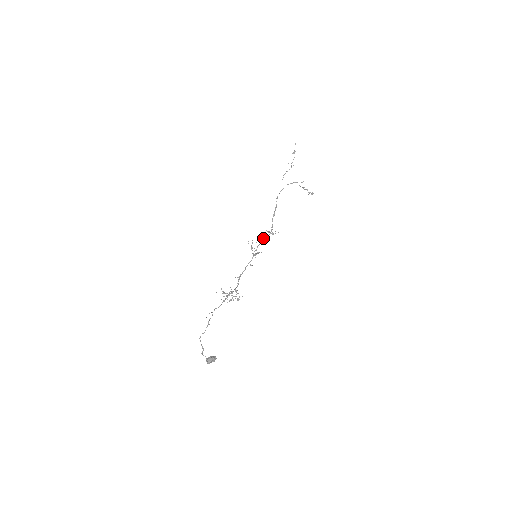
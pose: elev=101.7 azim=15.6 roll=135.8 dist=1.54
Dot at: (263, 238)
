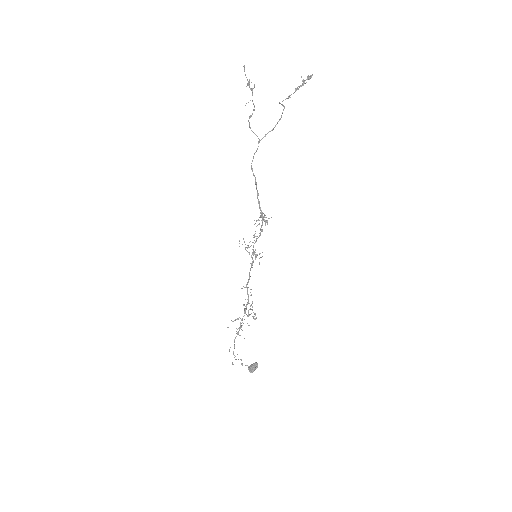
Dot at: (255, 236)
